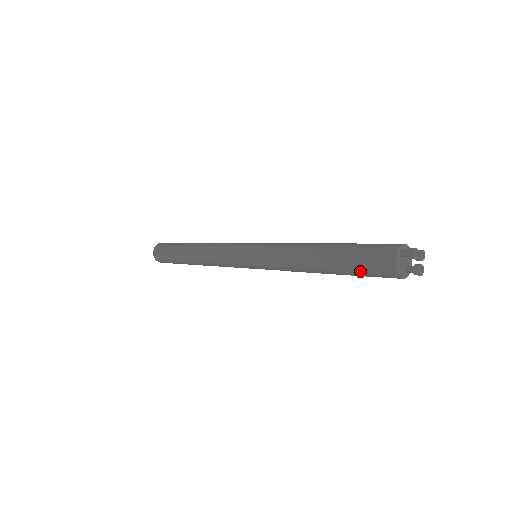
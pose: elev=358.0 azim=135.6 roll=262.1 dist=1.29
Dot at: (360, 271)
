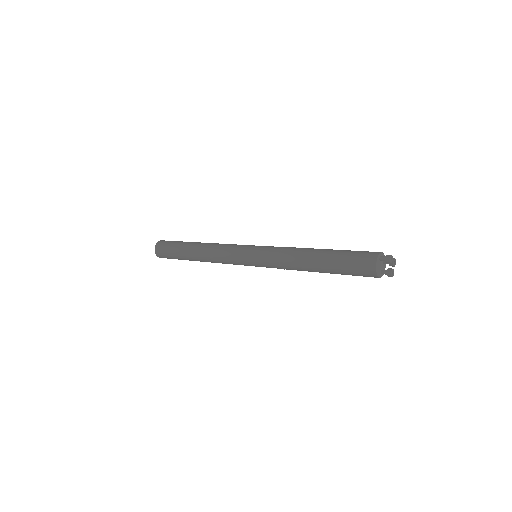
Dot at: (347, 269)
